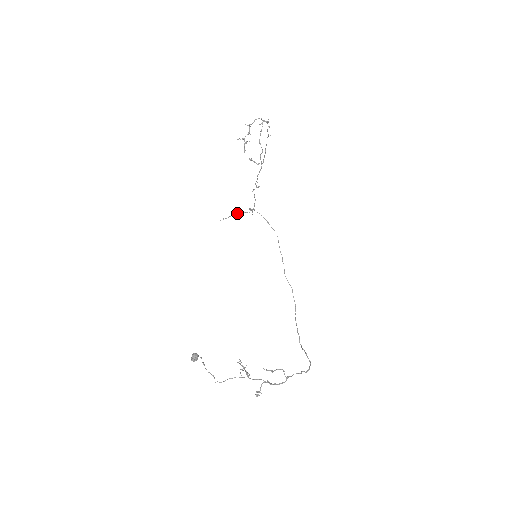
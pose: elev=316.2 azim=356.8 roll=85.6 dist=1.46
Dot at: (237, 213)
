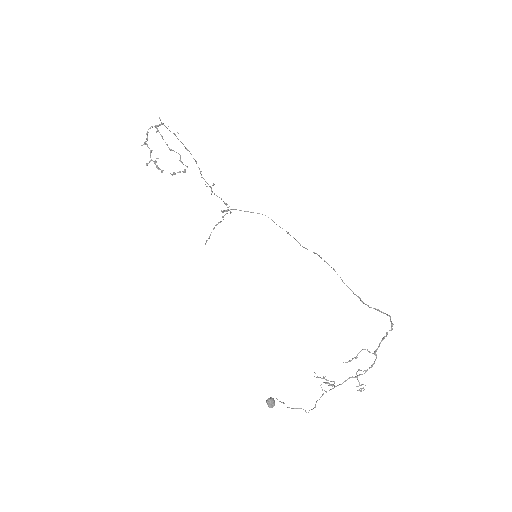
Dot at: occluded
